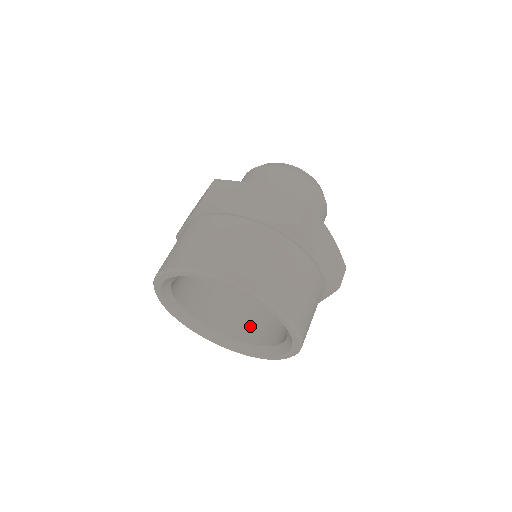
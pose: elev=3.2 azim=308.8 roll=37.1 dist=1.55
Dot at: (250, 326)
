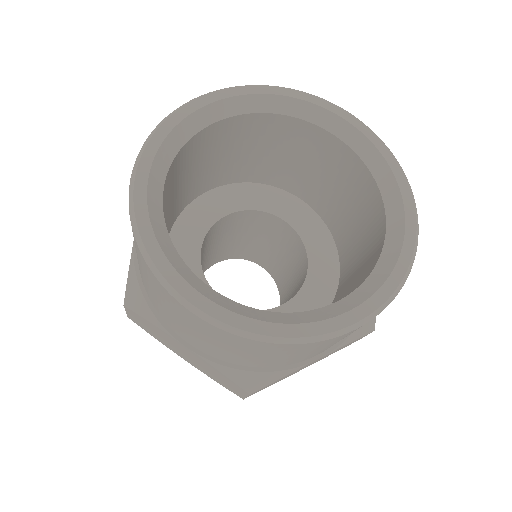
Dot at: occluded
